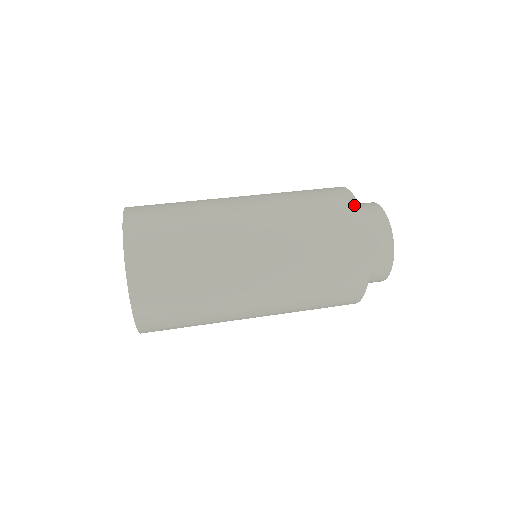
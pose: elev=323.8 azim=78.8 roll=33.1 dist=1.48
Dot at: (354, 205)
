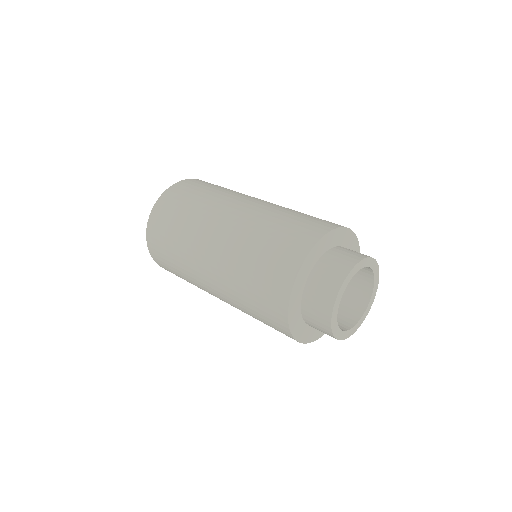
Dot at: (339, 225)
